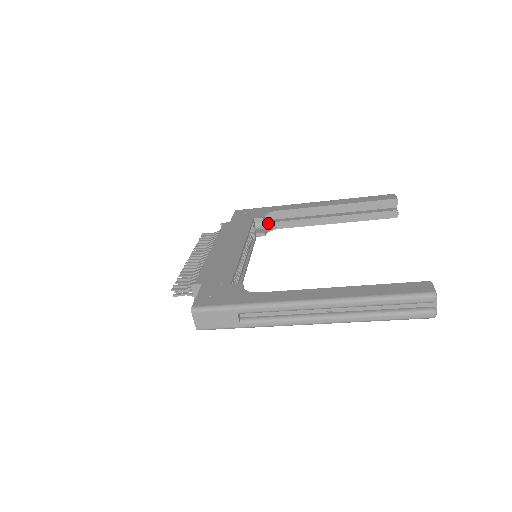
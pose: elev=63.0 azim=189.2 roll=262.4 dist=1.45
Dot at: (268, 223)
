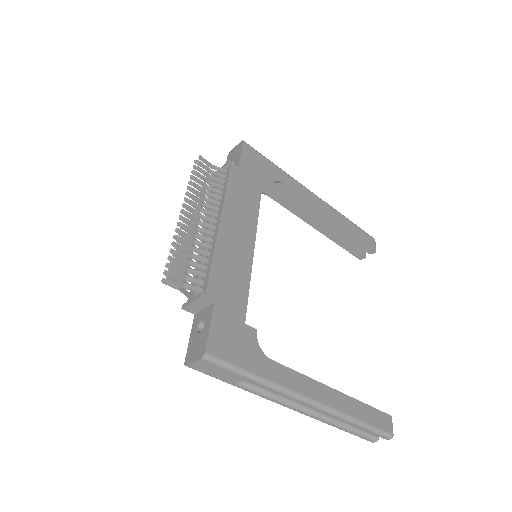
Dot at: occluded
